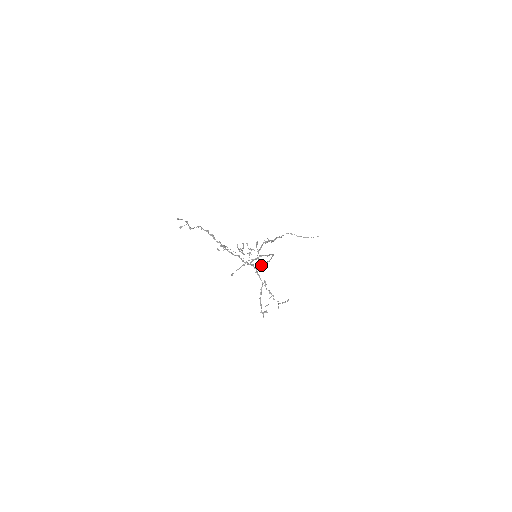
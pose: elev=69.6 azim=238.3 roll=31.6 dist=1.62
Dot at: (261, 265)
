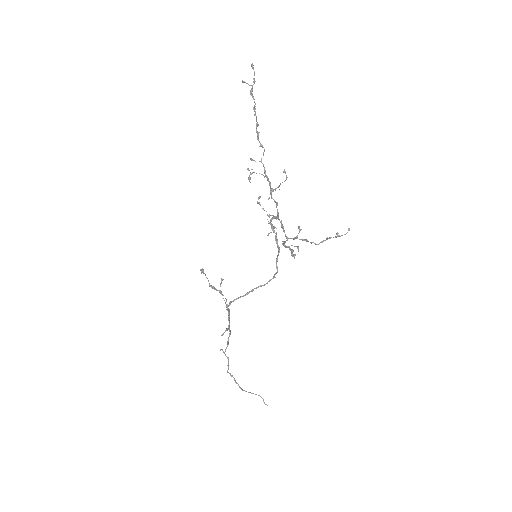
Dot at: (243, 295)
